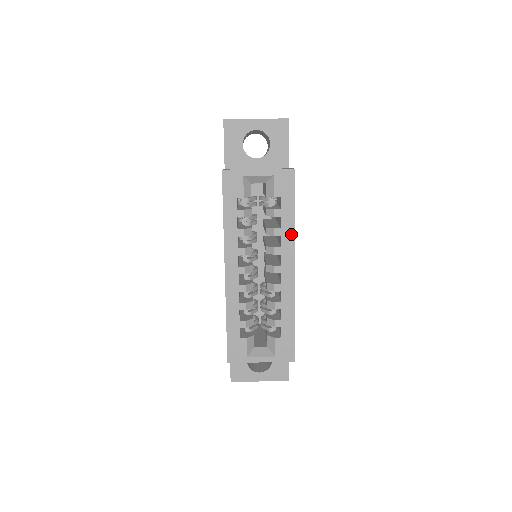
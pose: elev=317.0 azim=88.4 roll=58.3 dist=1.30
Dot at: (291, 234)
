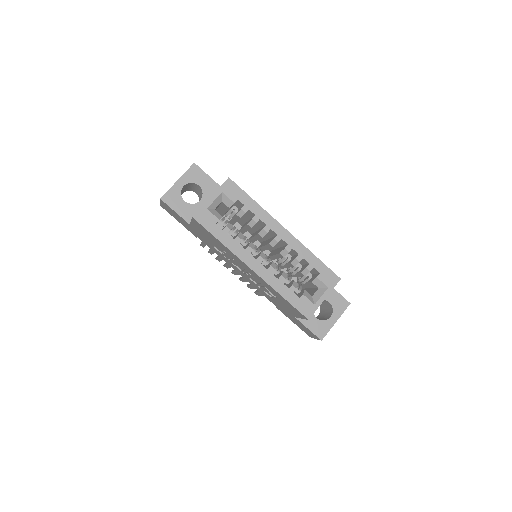
Dot at: (264, 213)
